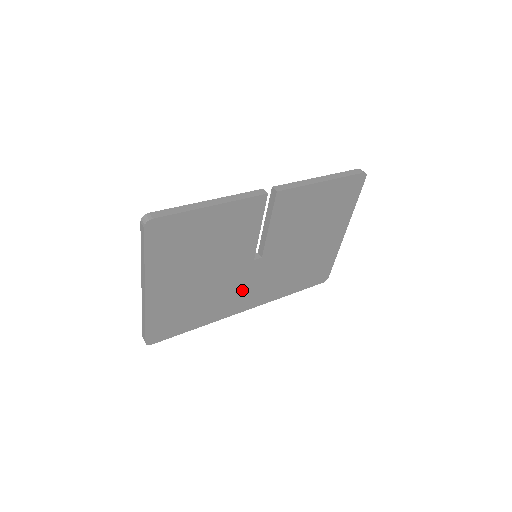
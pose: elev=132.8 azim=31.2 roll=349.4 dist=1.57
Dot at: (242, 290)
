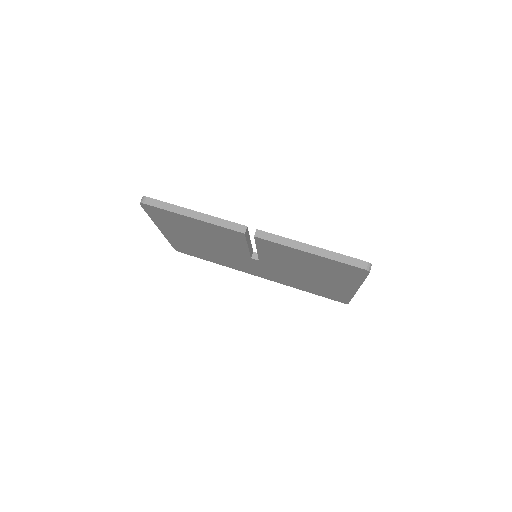
Dot at: (248, 266)
